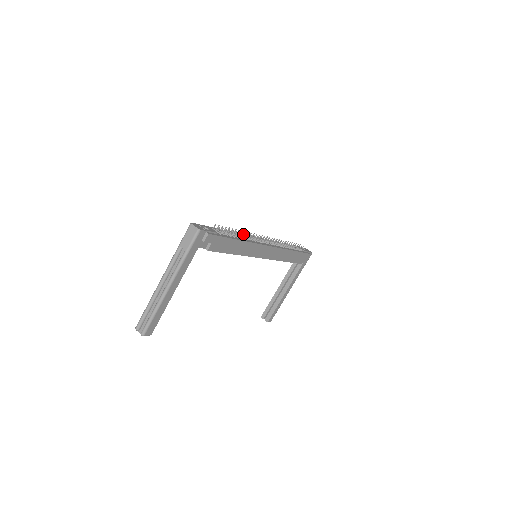
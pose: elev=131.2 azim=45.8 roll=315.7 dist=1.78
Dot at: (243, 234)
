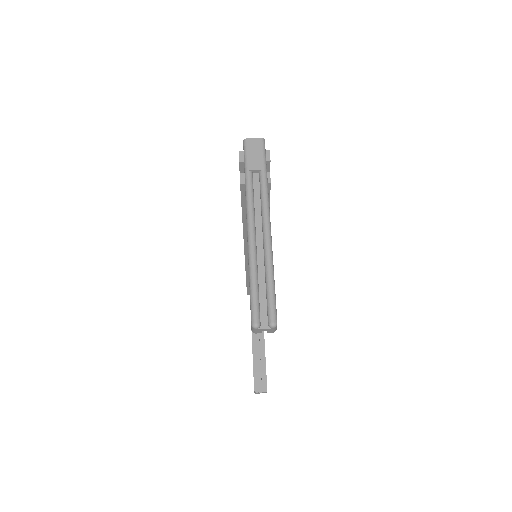
Dot at: occluded
